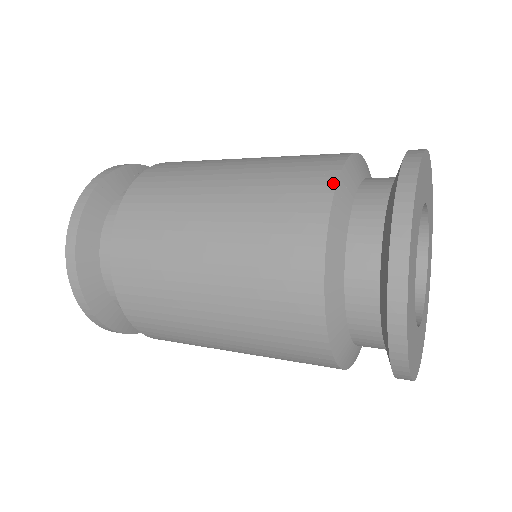
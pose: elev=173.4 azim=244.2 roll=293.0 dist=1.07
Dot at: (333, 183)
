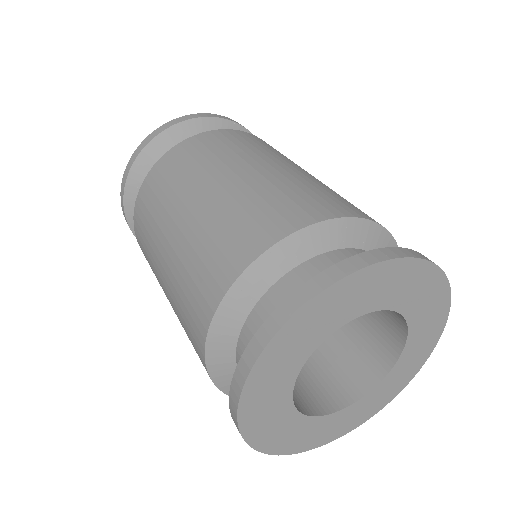
Dot at: (276, 239)
